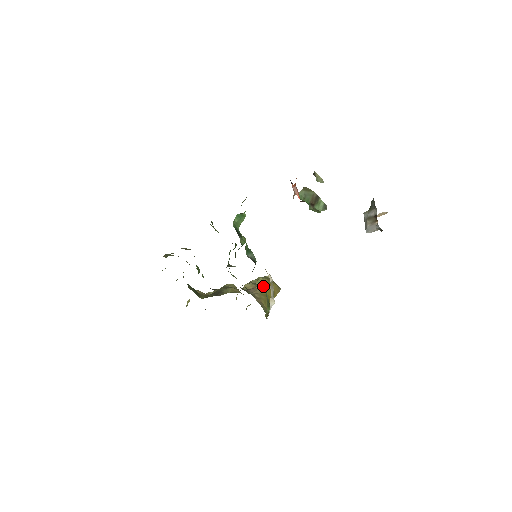
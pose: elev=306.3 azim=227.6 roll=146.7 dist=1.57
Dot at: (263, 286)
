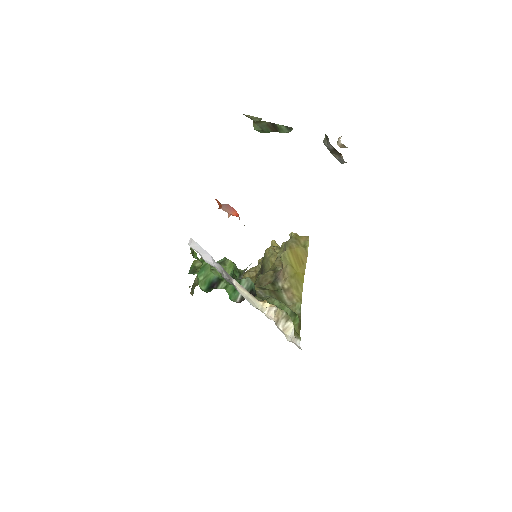
Dot at: (288, 263)
